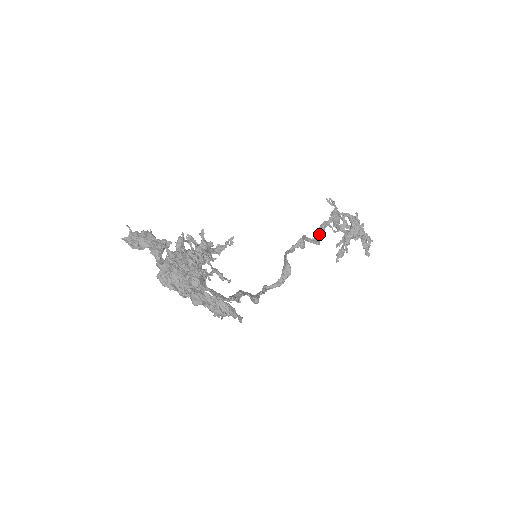
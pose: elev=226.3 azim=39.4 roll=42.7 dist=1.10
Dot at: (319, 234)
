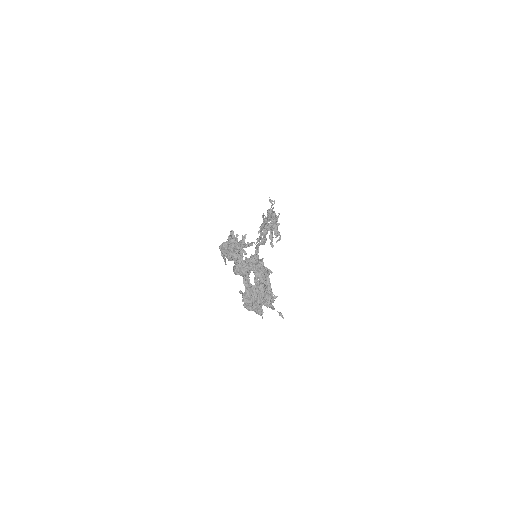
Dot at: (263, 228)
